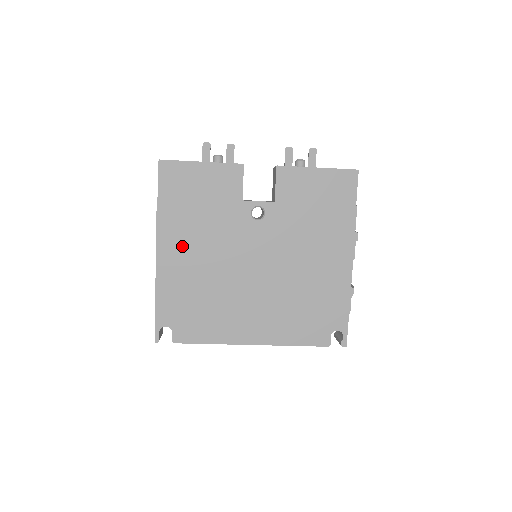
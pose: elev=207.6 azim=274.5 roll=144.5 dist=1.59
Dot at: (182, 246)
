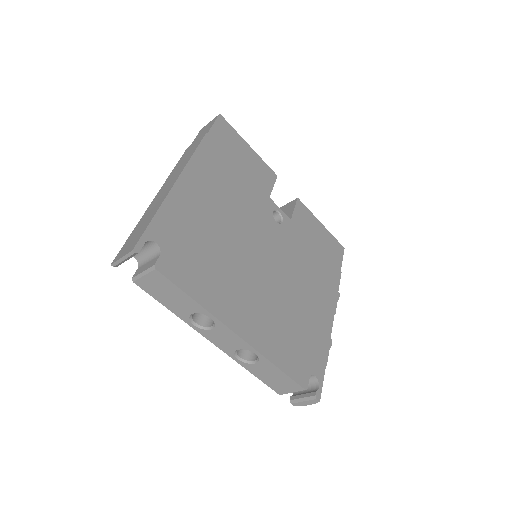
Dot at: (210, 185)
